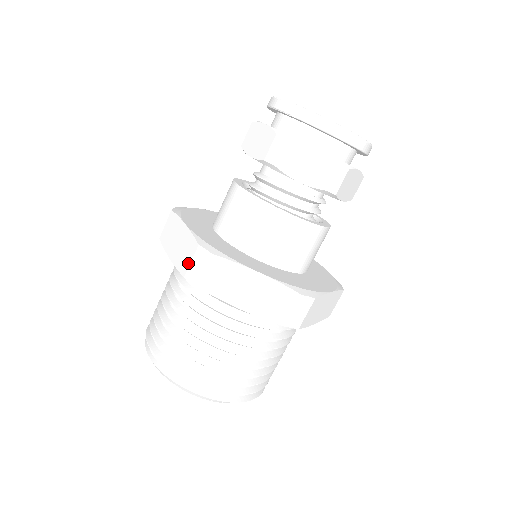
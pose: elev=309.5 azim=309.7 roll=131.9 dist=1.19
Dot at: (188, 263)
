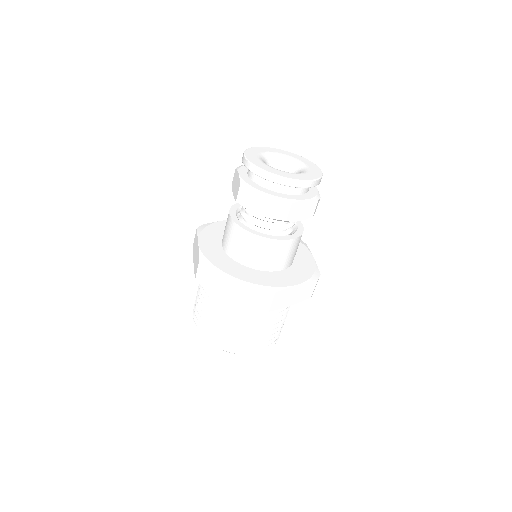
Dot at: (196, 270)
